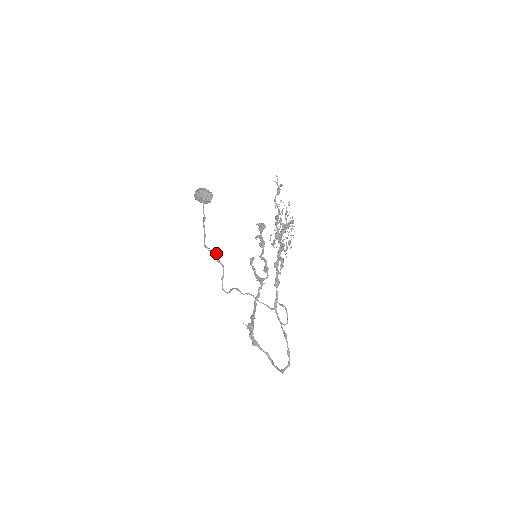
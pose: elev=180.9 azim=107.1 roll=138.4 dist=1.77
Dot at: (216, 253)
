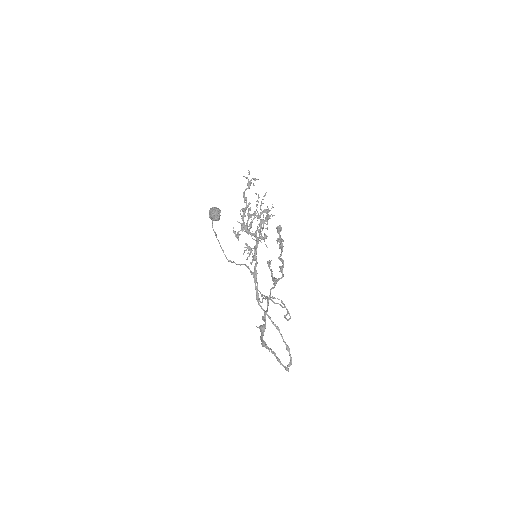
Dot at: (248, 266)
